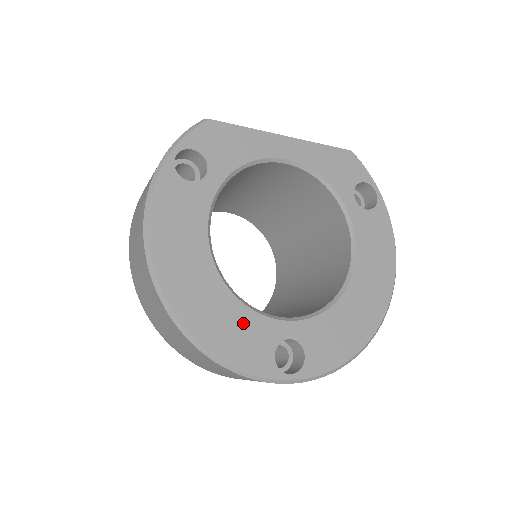
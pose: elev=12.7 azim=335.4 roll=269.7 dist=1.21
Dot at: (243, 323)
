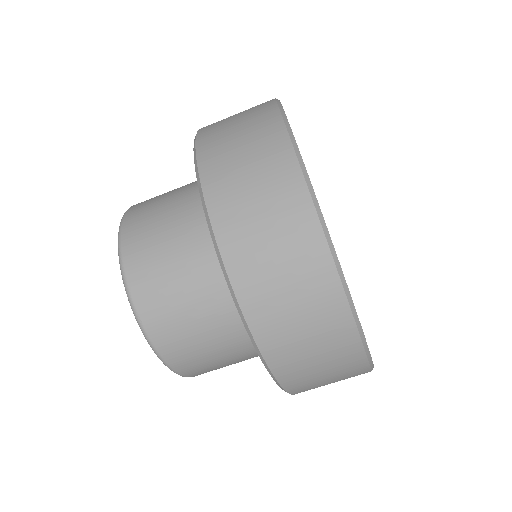
Dot at: occluded
